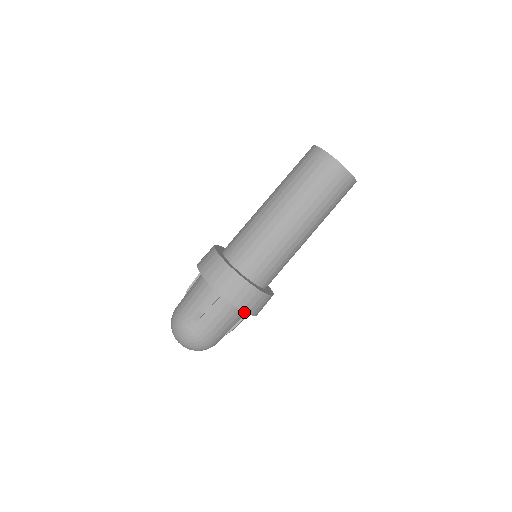
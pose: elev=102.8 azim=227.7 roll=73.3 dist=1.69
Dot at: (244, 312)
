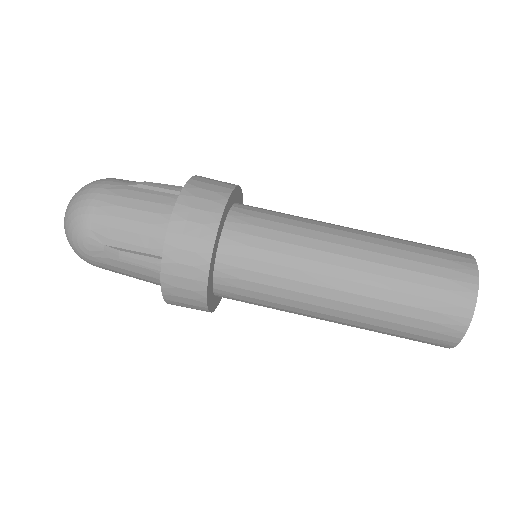
Dot at: occluded
